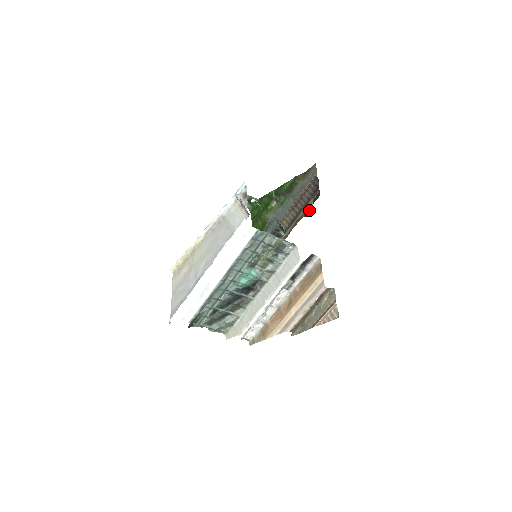
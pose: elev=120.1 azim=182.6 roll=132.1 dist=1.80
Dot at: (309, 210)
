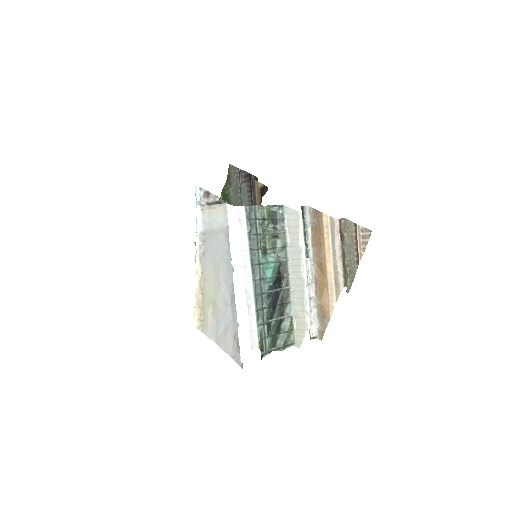
Dot at: (261, 189)
